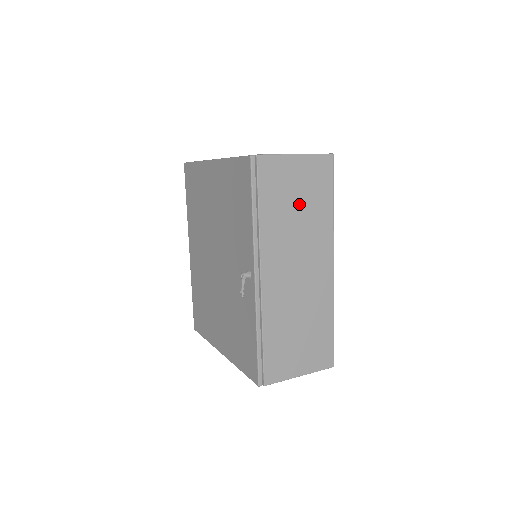
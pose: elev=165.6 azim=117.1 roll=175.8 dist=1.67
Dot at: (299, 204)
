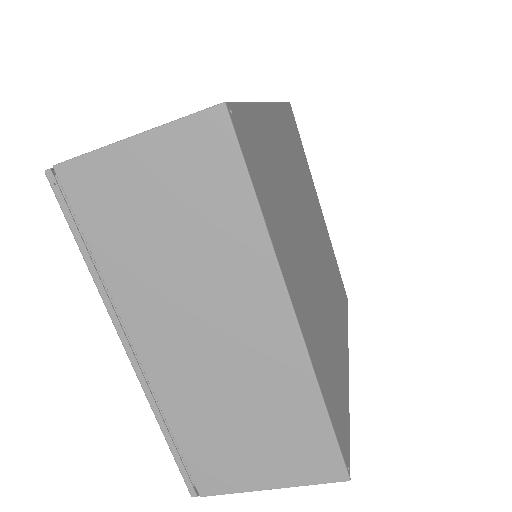
Dot at: occluded
